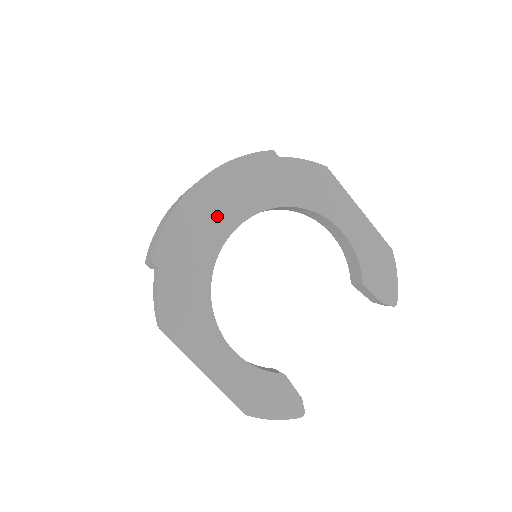
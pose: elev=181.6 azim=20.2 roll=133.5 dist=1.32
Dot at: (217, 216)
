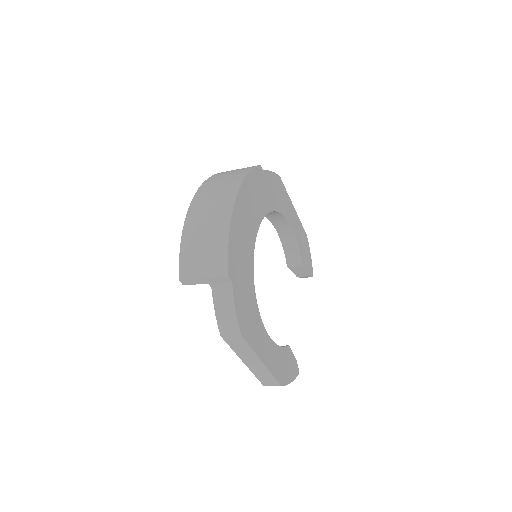
Dot at: (248, 226)
